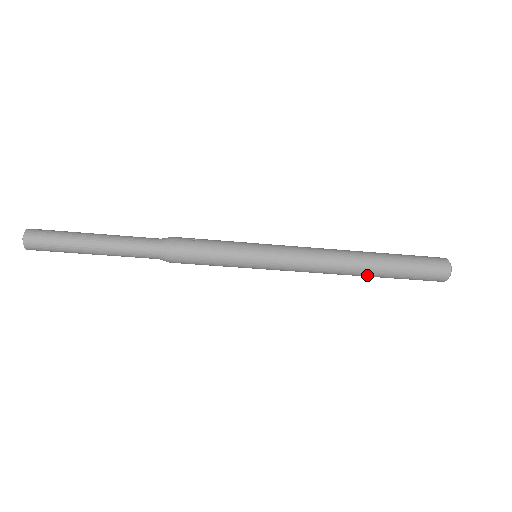
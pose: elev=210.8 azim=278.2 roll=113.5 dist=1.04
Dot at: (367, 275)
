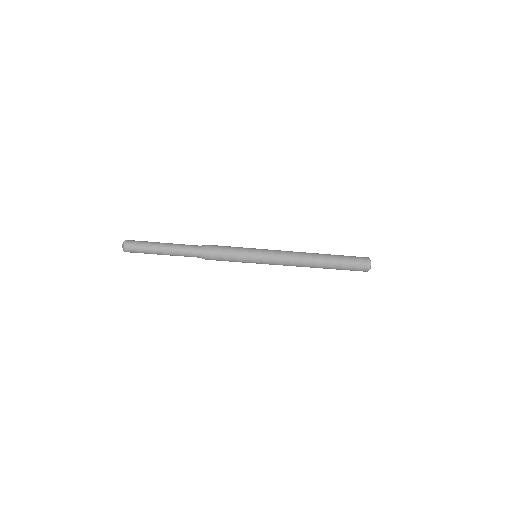
Dot at: (322, 267)
